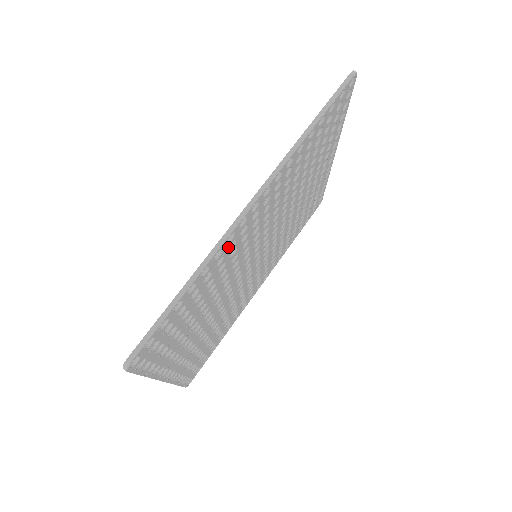
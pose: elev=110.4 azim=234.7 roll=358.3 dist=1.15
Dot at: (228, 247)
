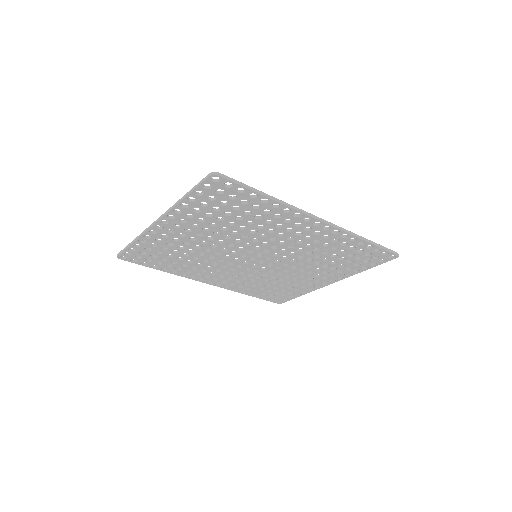
Dot at: (289, 217)
